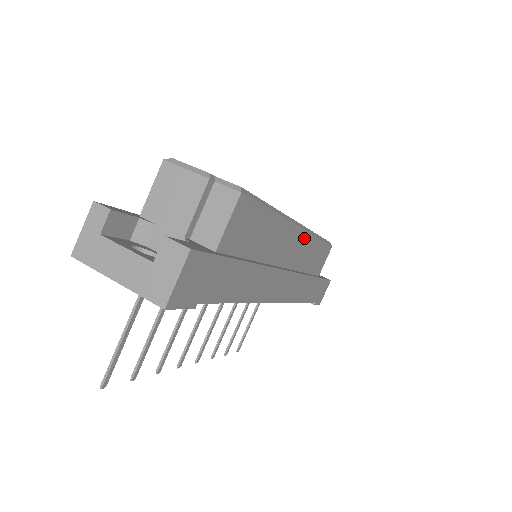
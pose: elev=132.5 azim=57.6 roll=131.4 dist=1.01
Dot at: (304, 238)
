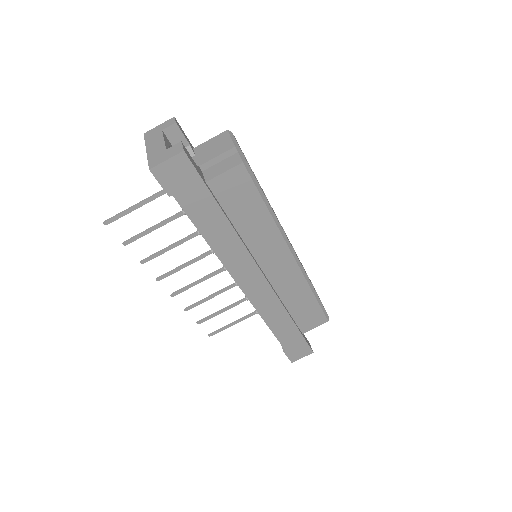
Dot at: (294, 270)
